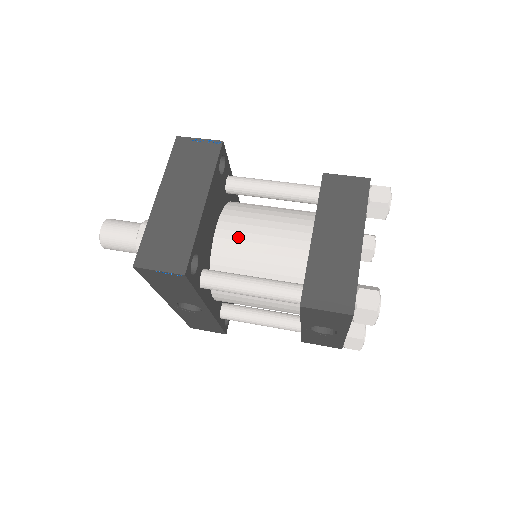
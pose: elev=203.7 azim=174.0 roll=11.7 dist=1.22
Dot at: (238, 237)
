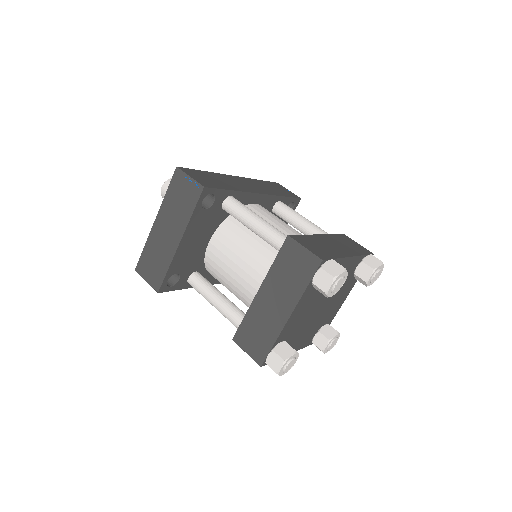
Dot at: (221, 257)
